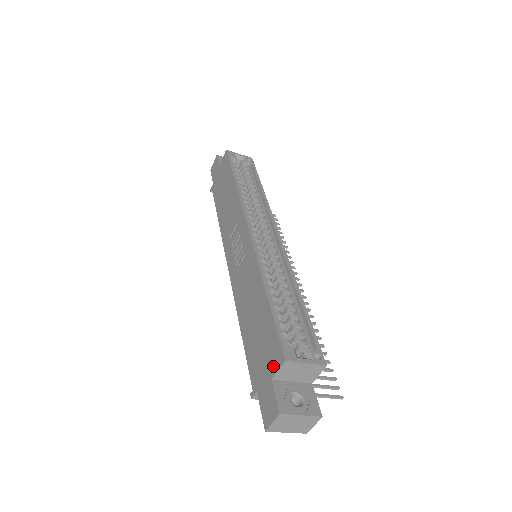
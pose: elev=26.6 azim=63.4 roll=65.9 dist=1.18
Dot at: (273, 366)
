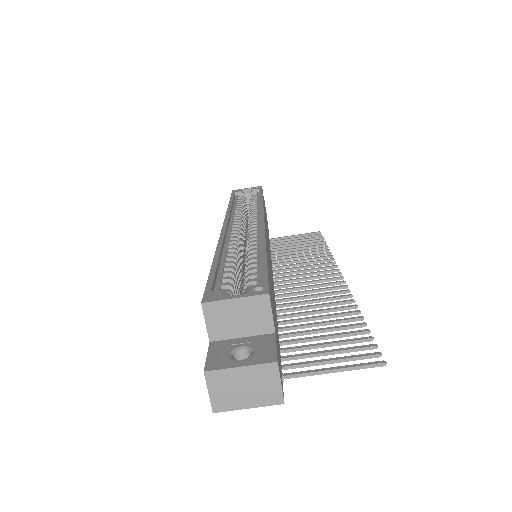
Dot at: occluded
